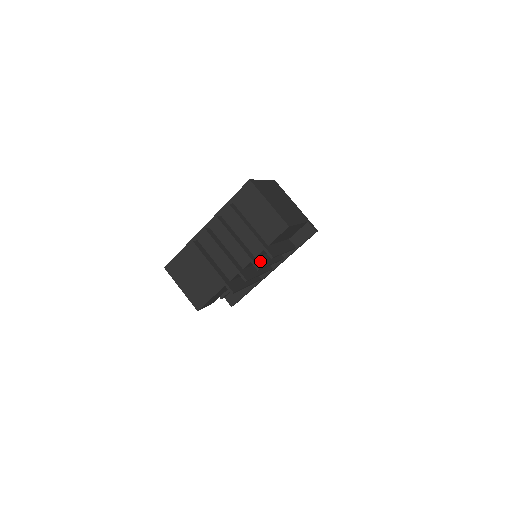
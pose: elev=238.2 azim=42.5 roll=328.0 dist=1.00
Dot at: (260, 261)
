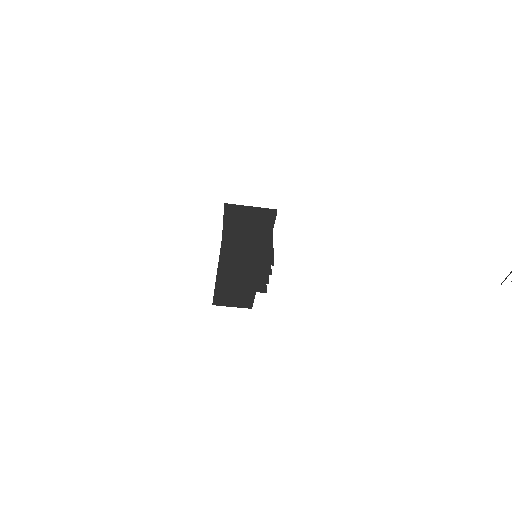
Dot at: (266, 266)
